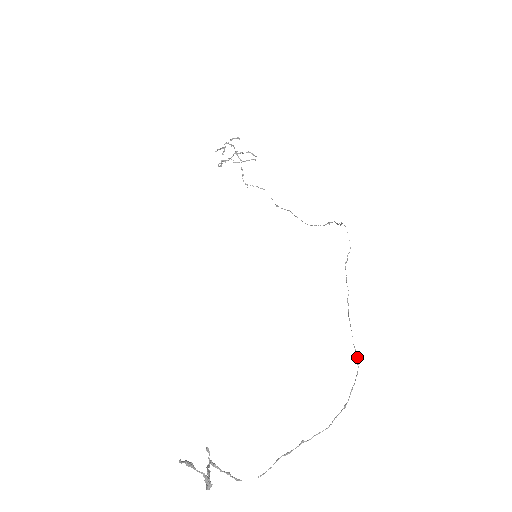
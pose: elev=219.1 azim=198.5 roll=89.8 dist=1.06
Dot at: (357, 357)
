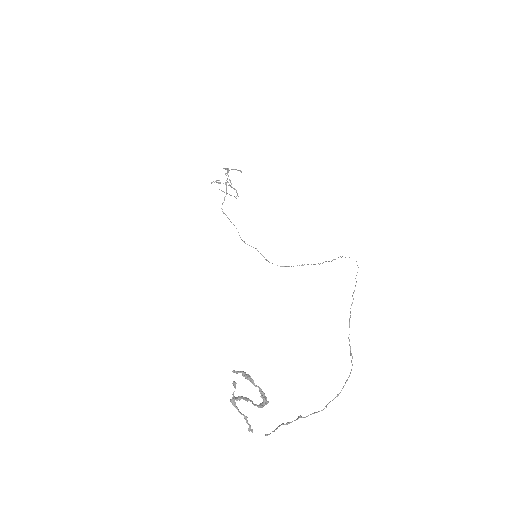
Dot at: (352, 356)
